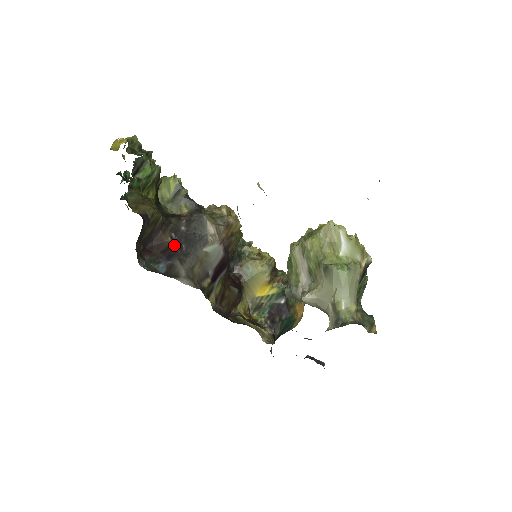
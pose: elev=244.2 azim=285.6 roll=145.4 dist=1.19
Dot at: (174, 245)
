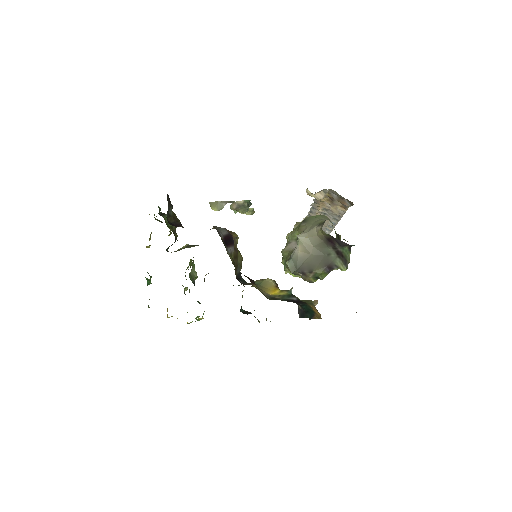
Dot at: occluded
